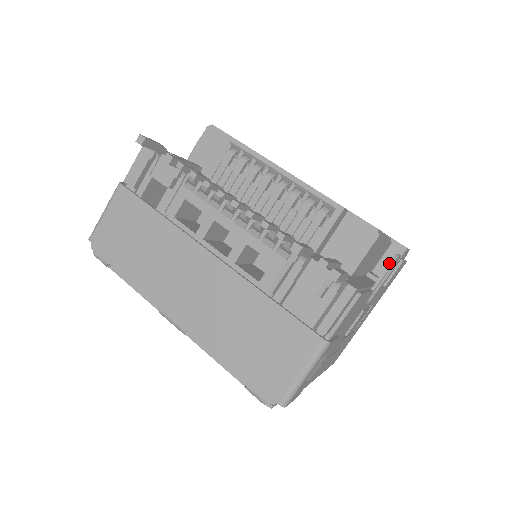
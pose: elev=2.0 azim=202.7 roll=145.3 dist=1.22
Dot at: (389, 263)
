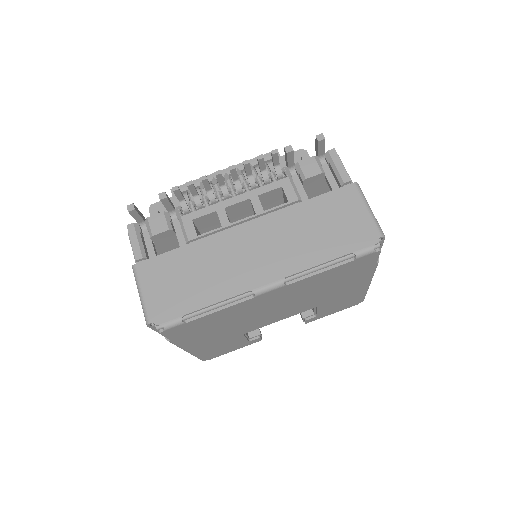
Dot at: occluded
